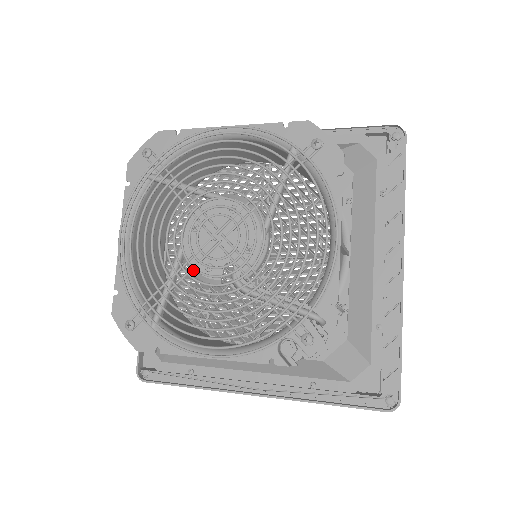
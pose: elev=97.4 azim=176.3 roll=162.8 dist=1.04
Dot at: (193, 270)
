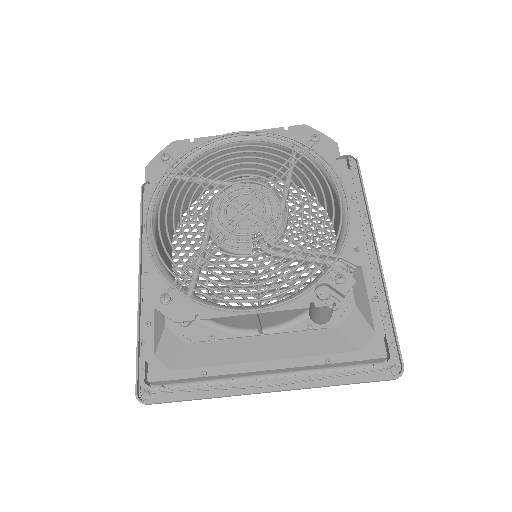
Dot at: occluded
